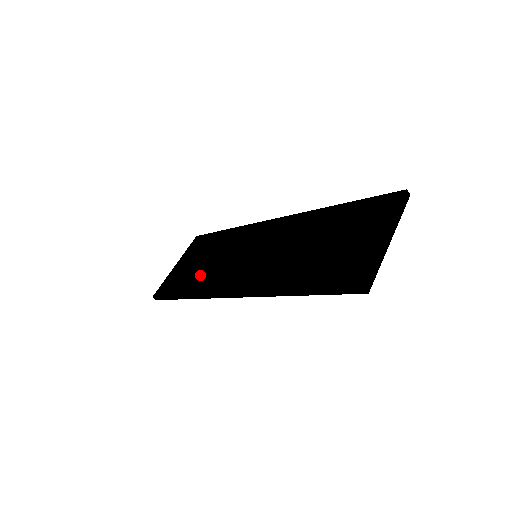
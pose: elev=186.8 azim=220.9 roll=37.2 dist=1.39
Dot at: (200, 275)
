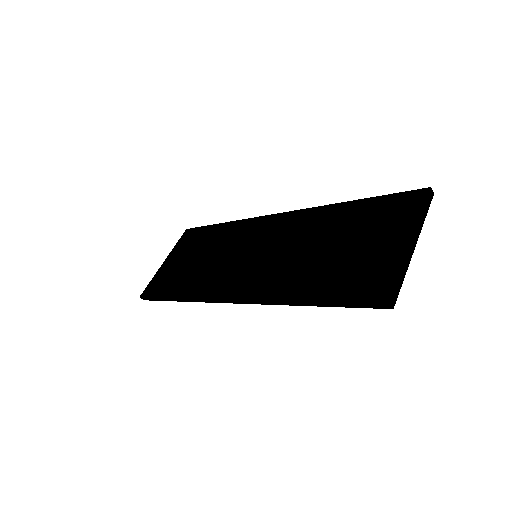
Dot at: (193, 275)
